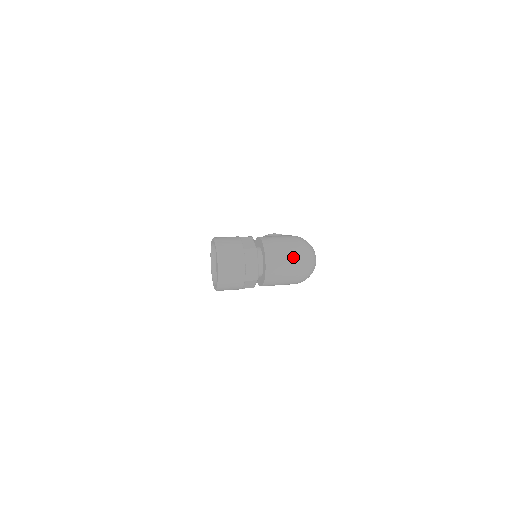
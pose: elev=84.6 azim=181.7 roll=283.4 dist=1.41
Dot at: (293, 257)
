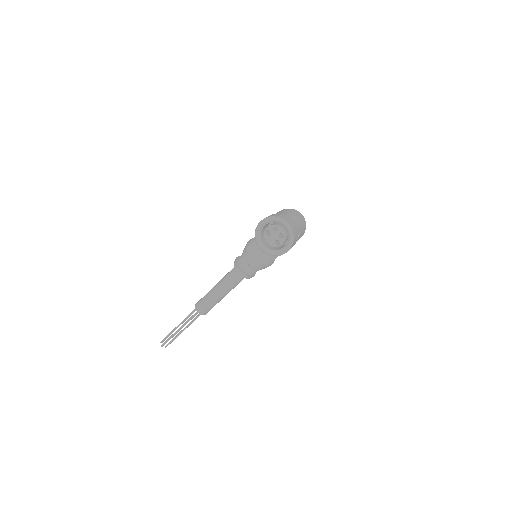
Dot at: (297, 213)
